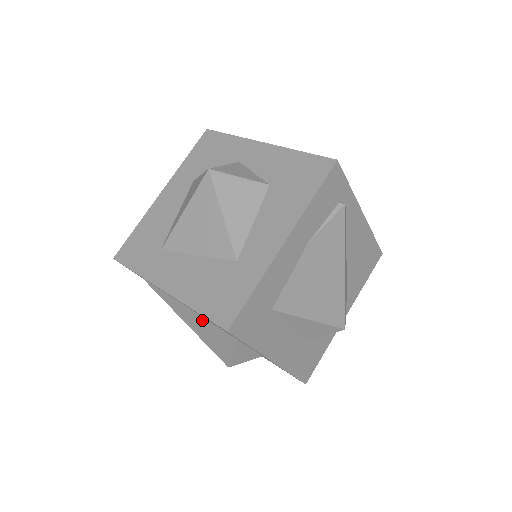
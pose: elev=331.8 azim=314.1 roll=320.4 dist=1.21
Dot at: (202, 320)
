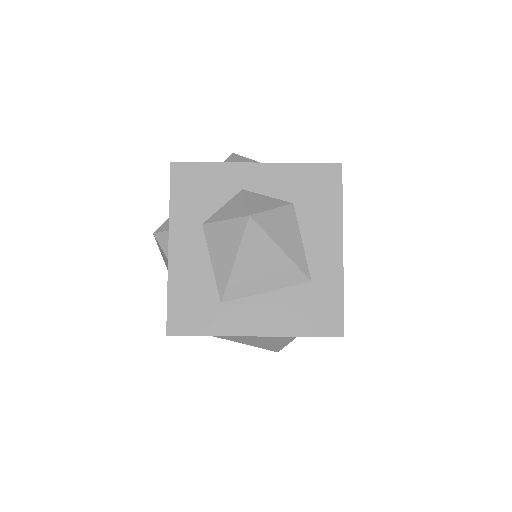
Dot at: occluded
